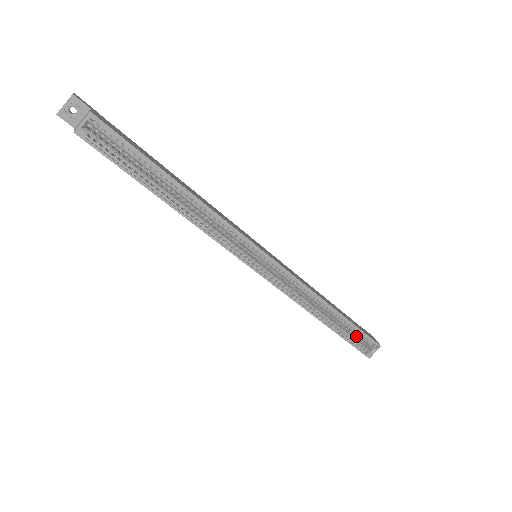
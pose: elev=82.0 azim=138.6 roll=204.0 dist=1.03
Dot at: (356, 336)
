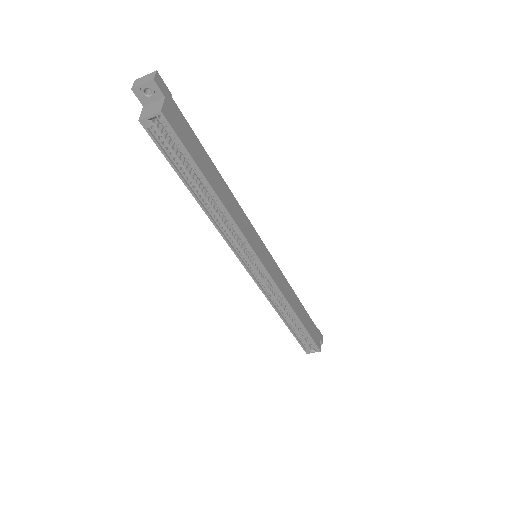
Dot at: occluded
